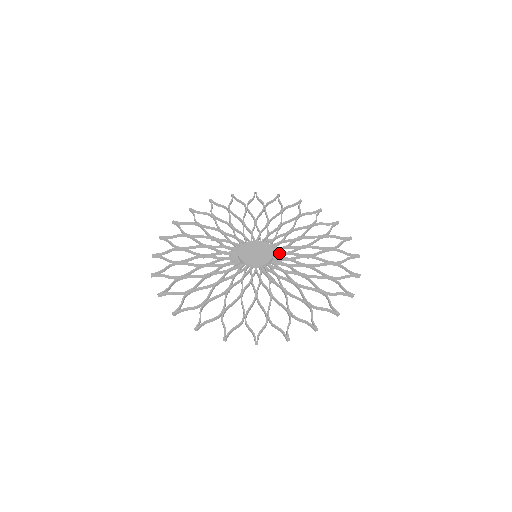
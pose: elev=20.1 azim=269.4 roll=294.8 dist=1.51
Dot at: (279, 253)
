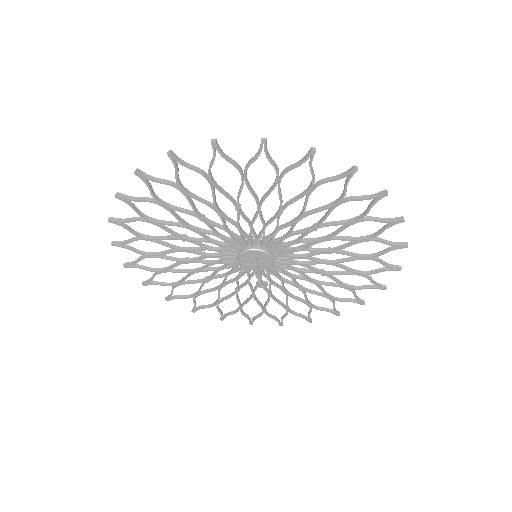
Dot at: (284, 267)
